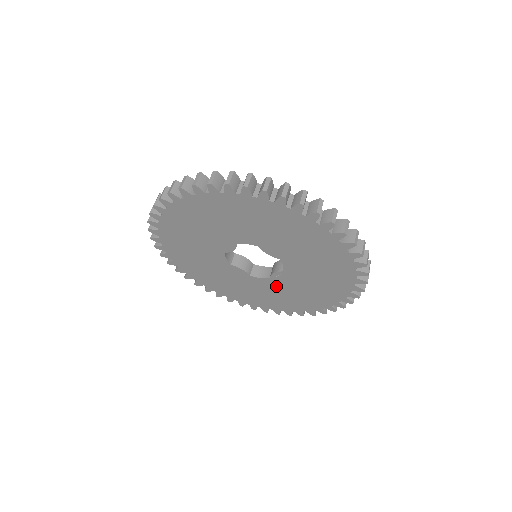
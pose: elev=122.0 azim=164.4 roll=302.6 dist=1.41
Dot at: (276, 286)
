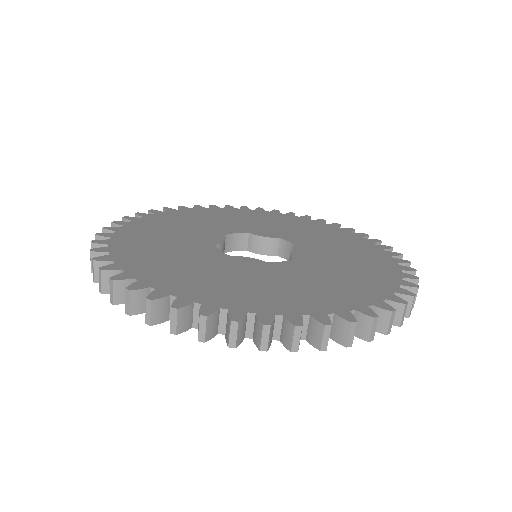
Dot at: occluded
